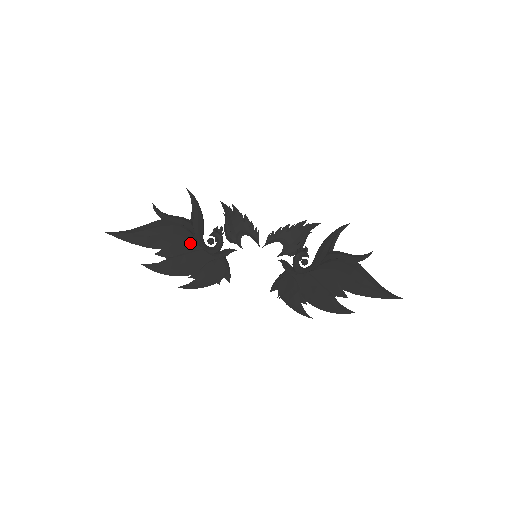
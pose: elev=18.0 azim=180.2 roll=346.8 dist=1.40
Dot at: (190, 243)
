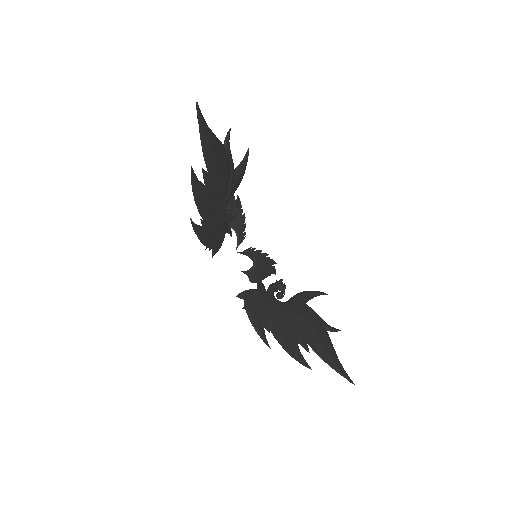
Dot at: (223, 192)
